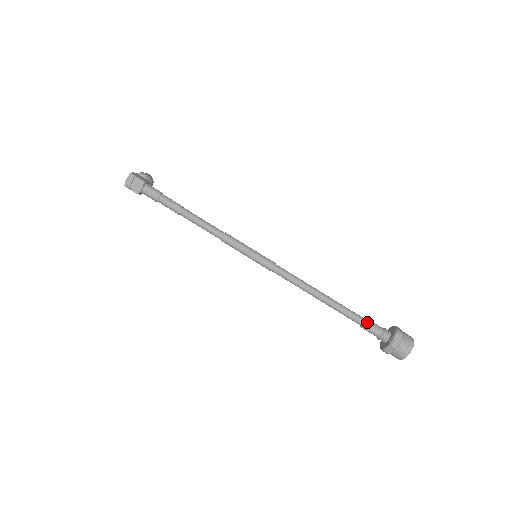
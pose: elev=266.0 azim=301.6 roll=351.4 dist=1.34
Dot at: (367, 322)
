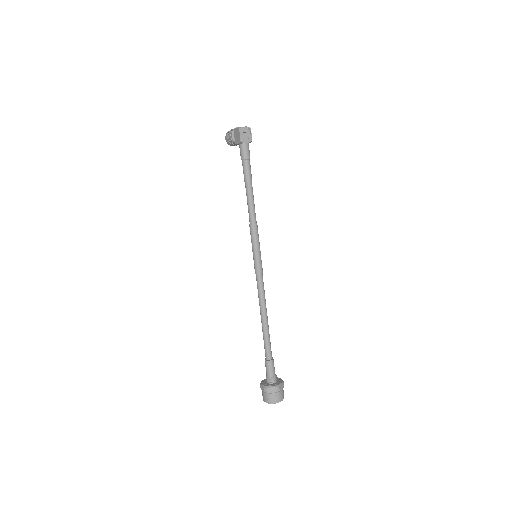
Dot at: (273, 360)
